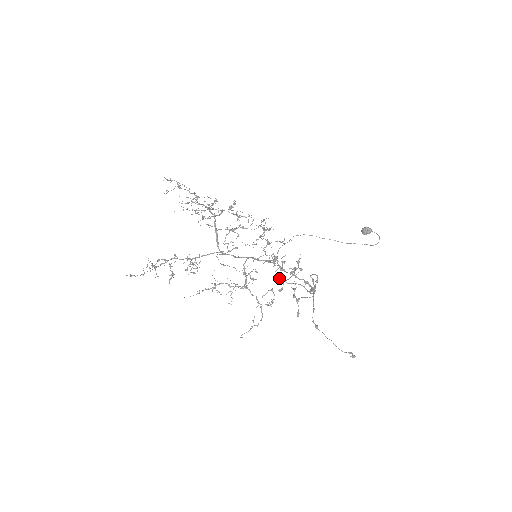
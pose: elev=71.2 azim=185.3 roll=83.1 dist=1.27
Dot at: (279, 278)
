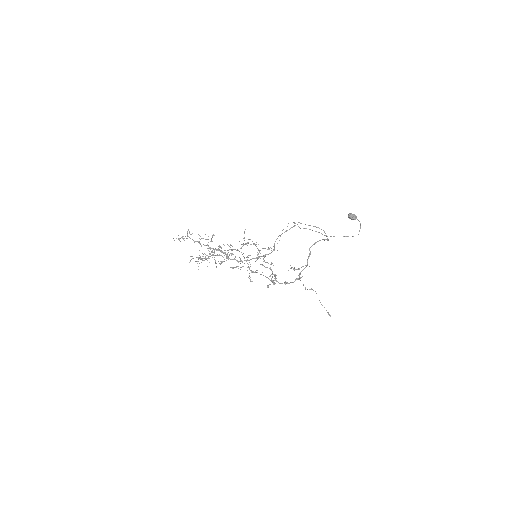
Dot at: occluded
